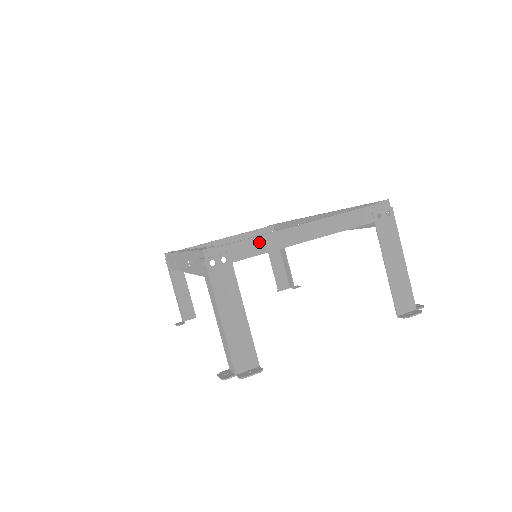
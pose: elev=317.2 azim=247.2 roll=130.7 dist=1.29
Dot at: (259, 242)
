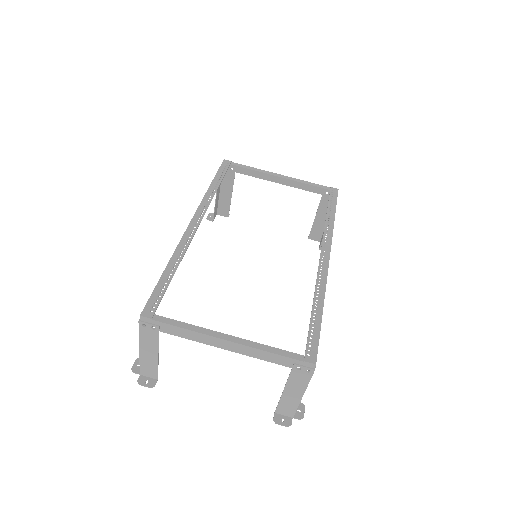
Dot at: (186, 332)
